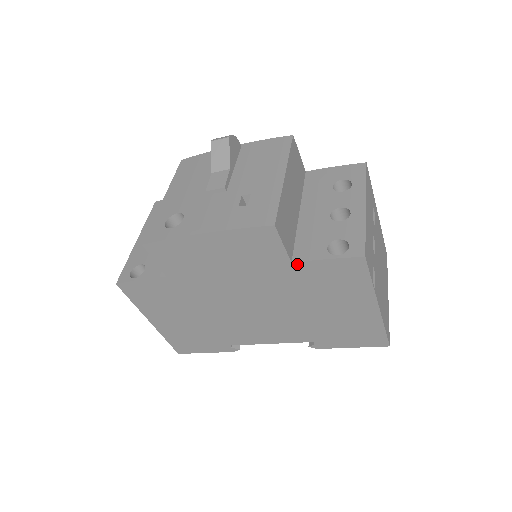
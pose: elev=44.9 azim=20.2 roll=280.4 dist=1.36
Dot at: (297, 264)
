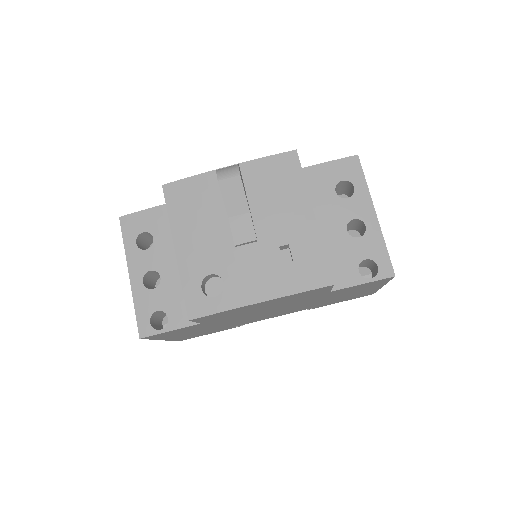
Dot at: (335, 291)
